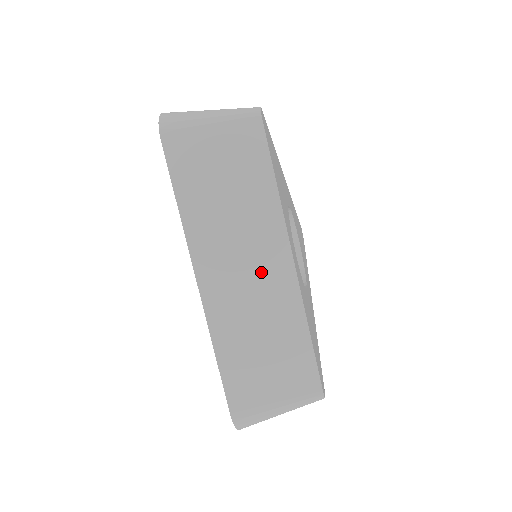
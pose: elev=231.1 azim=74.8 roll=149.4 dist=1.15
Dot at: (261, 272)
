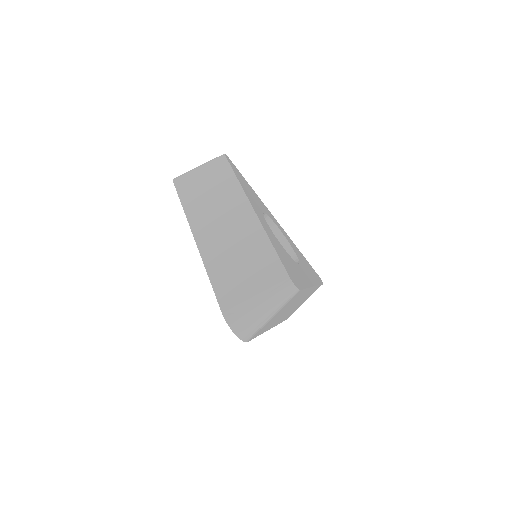
Dot at: (233, 221)
